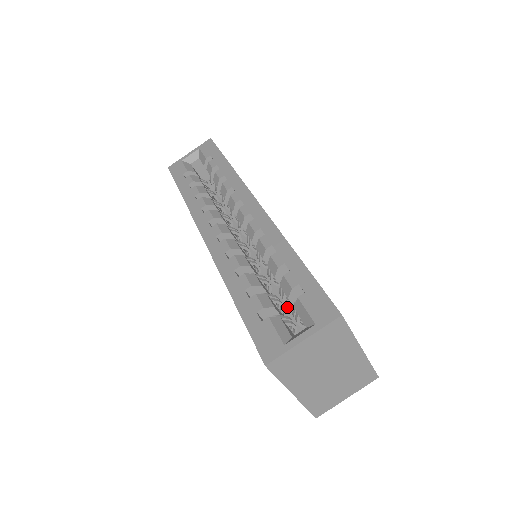
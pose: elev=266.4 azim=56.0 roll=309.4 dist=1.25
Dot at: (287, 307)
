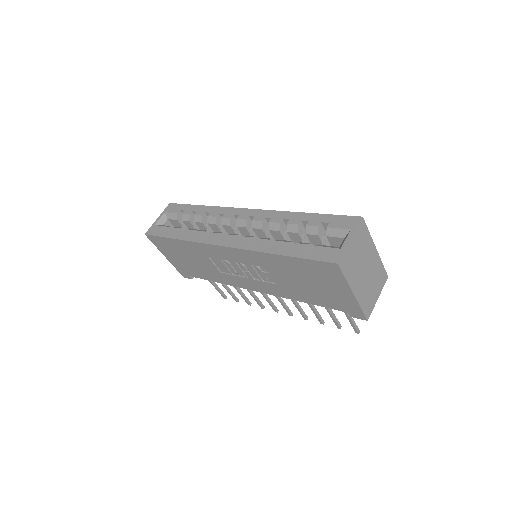
Dot at: occluded
